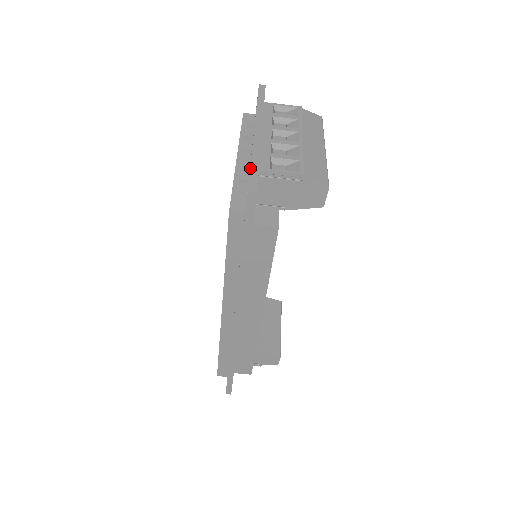
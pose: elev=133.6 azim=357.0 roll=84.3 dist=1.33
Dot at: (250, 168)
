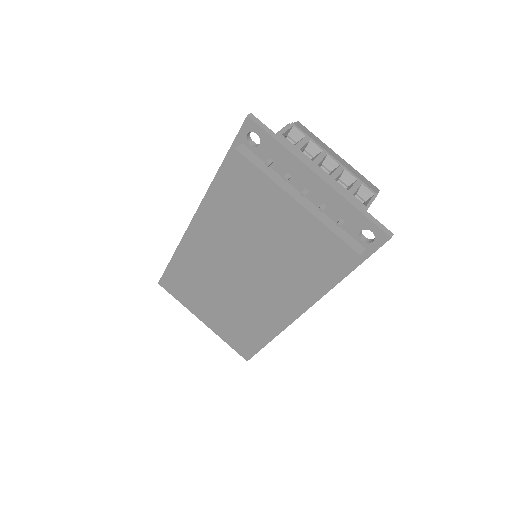
Dot at: (367, 217)
